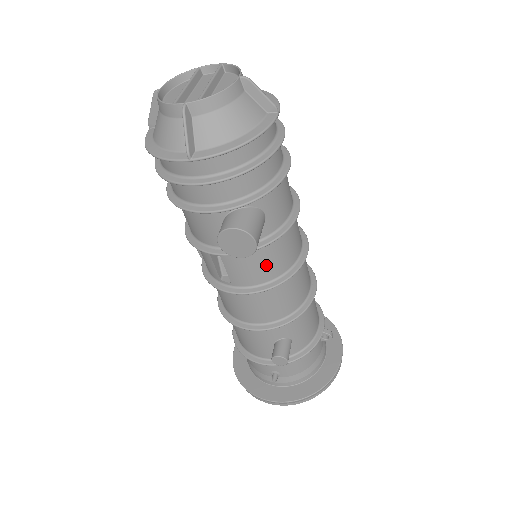
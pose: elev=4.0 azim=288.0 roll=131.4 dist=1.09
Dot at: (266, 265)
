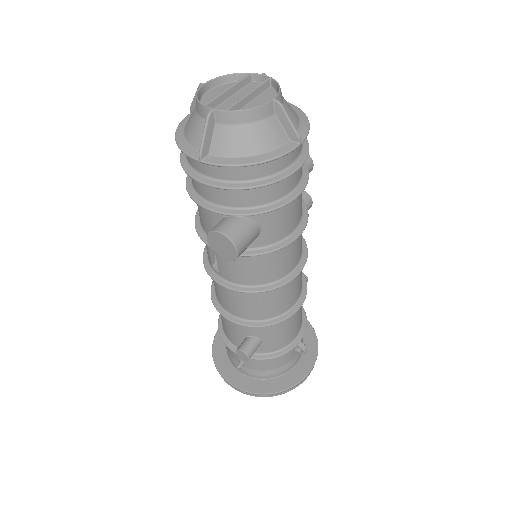
Dot at: (252, 271)
